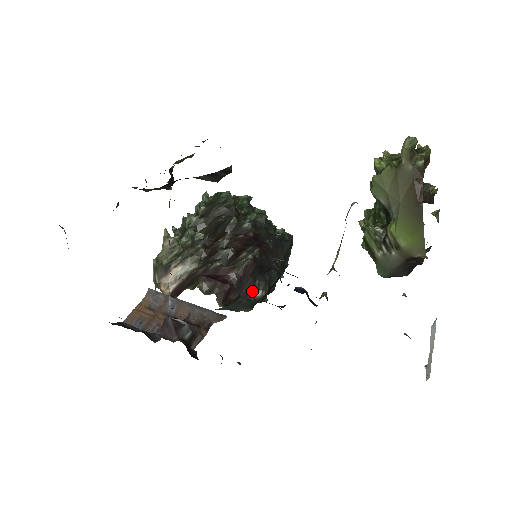
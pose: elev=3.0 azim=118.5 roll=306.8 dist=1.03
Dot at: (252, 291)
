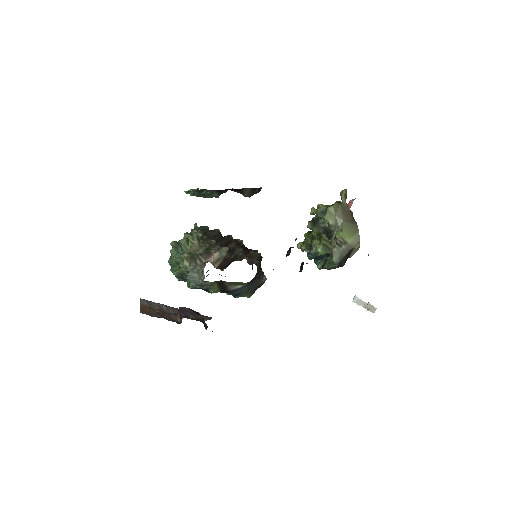
Dot at: (261, 276)
